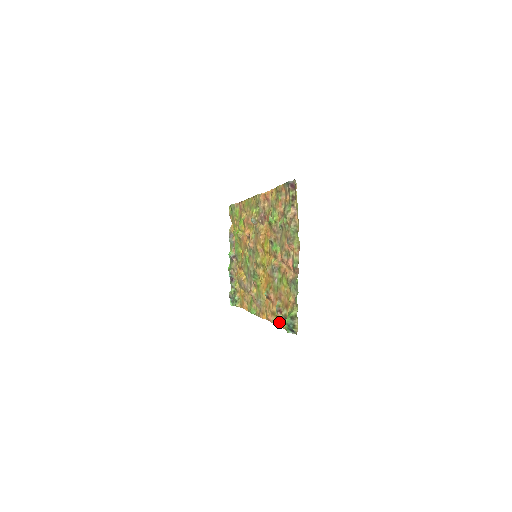
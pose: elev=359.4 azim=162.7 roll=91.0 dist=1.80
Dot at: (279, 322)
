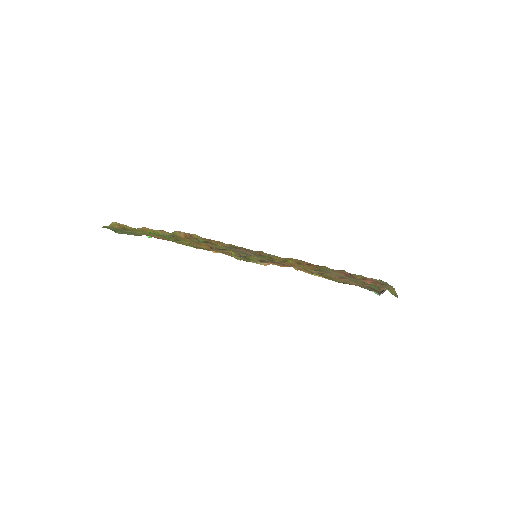
Dot at: occluded
